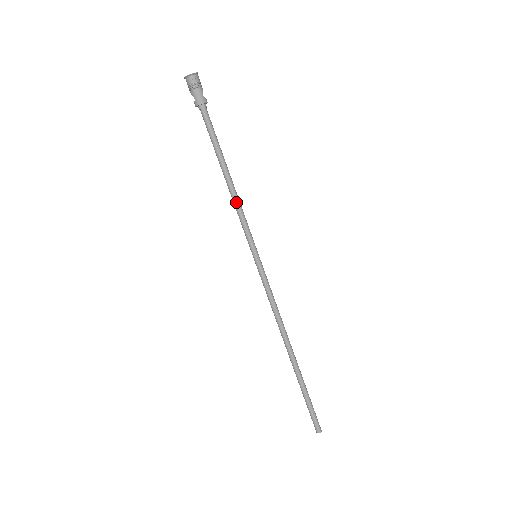
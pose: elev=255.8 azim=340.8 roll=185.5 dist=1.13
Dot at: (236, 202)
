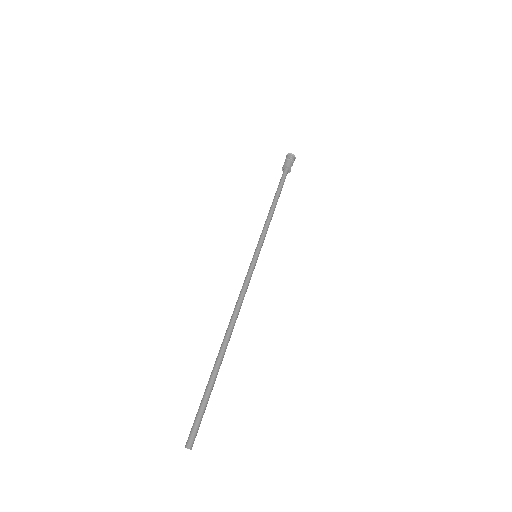
Dot at: (269, 218)
